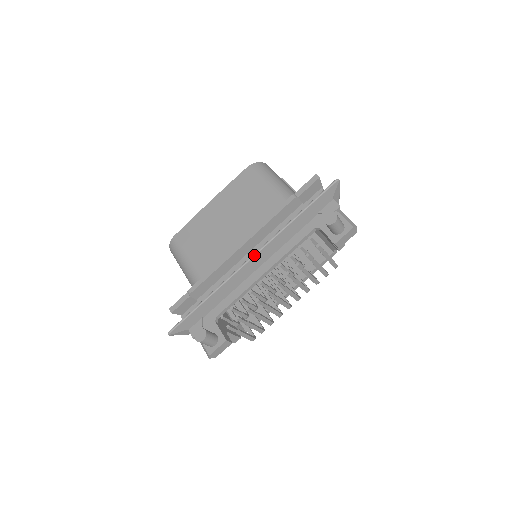
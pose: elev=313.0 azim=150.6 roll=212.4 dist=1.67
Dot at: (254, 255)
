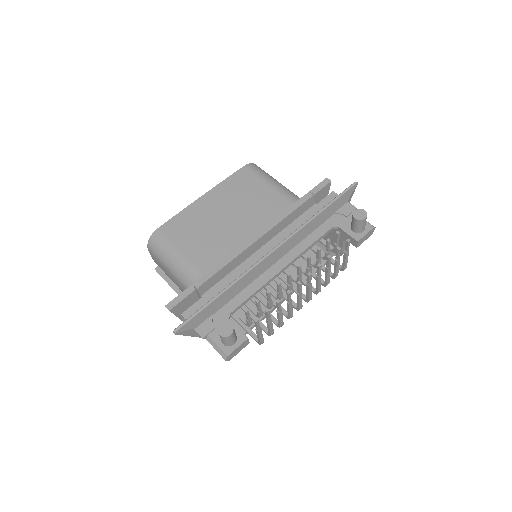
Dot at: (277, 247)
